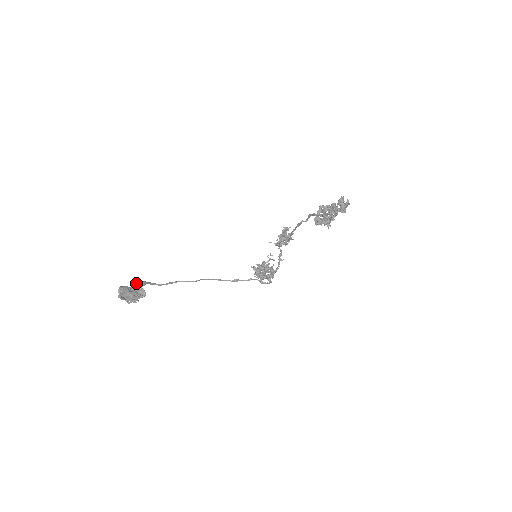
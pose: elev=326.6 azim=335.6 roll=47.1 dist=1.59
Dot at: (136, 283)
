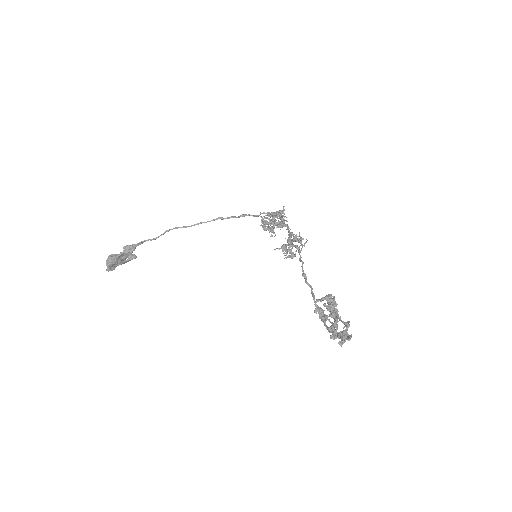
Dot at: (125, 250)
